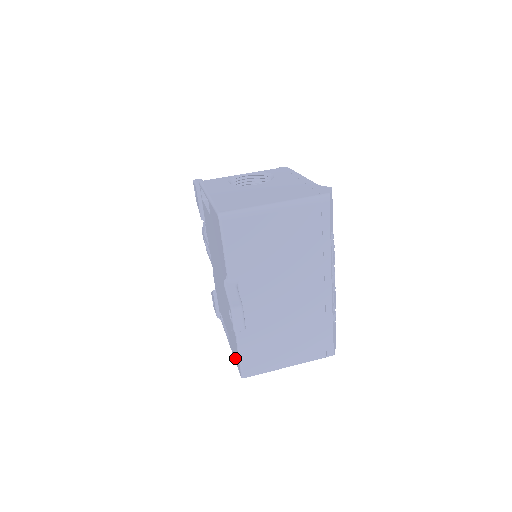
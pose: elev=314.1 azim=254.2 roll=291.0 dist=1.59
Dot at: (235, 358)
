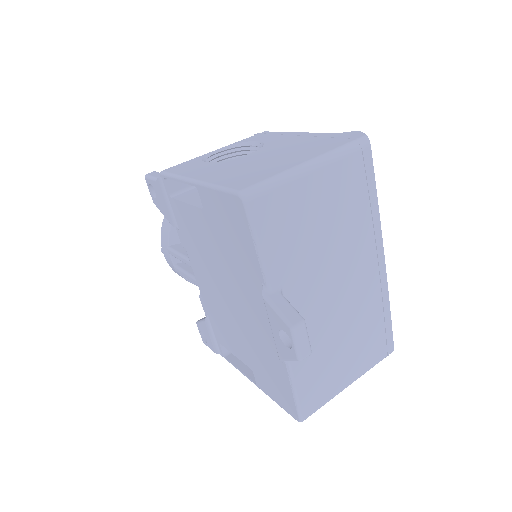
Dot at: (277, 398)
